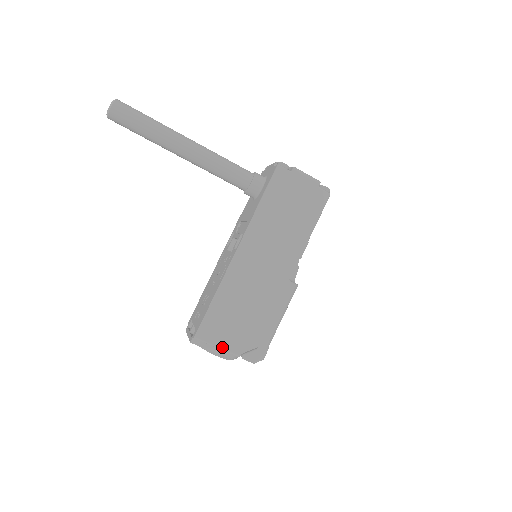
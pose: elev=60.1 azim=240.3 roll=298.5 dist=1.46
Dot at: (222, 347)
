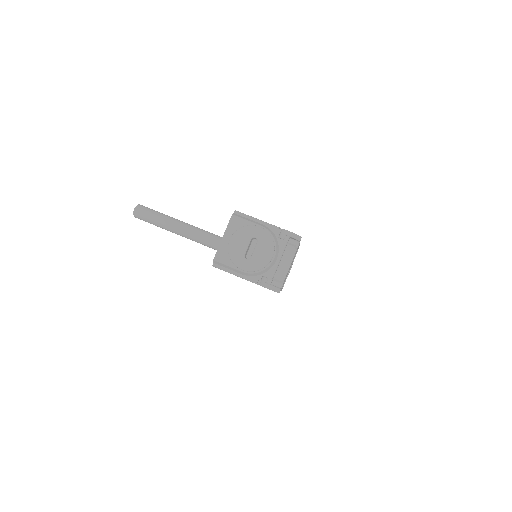
Dot at: (261, 221)
